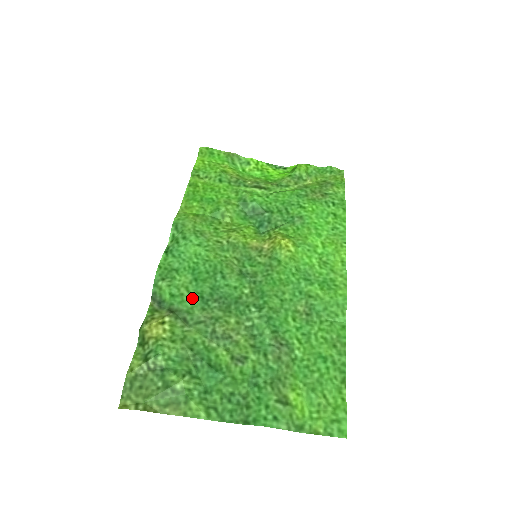
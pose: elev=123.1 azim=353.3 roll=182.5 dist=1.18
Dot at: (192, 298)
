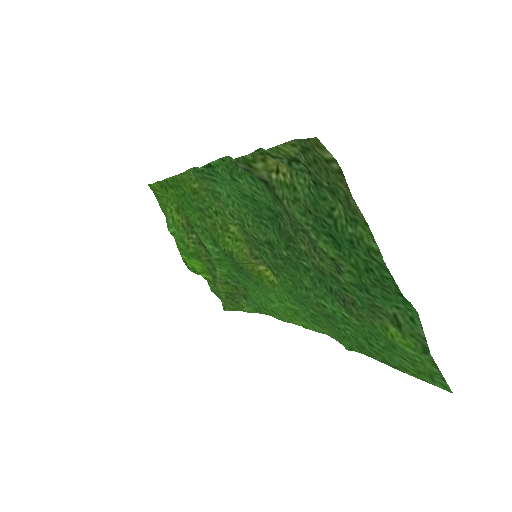
Dot at: (267, 200)
